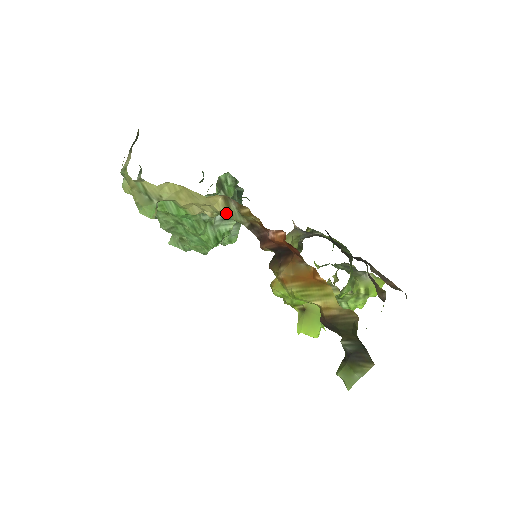
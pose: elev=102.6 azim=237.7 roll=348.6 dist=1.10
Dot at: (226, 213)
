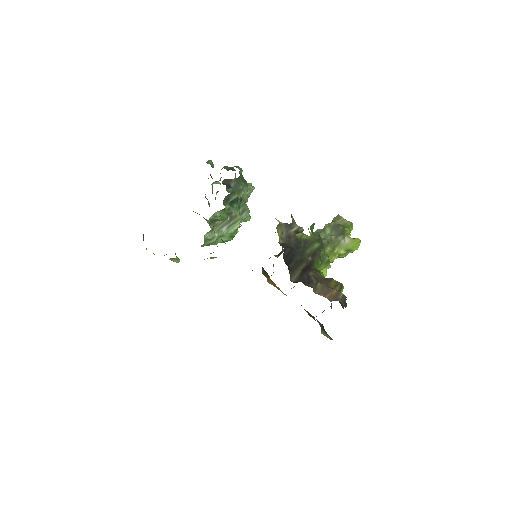
Dot at: occluded
